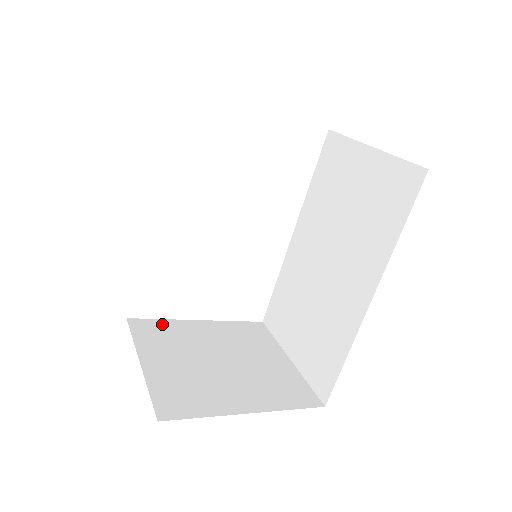
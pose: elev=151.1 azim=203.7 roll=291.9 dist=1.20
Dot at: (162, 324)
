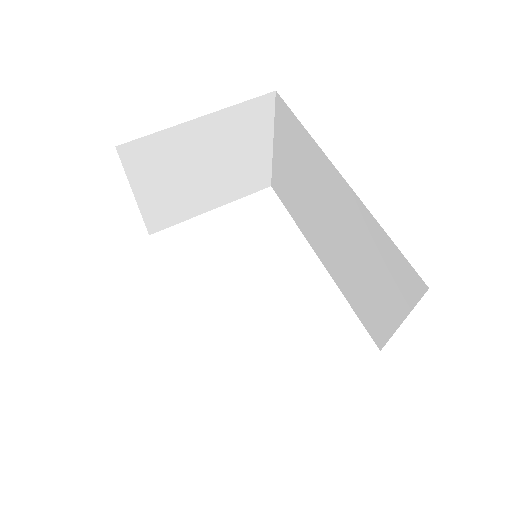
Dot at: occluded
